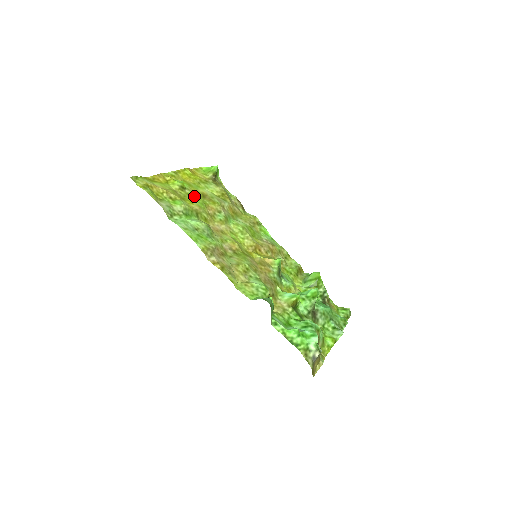
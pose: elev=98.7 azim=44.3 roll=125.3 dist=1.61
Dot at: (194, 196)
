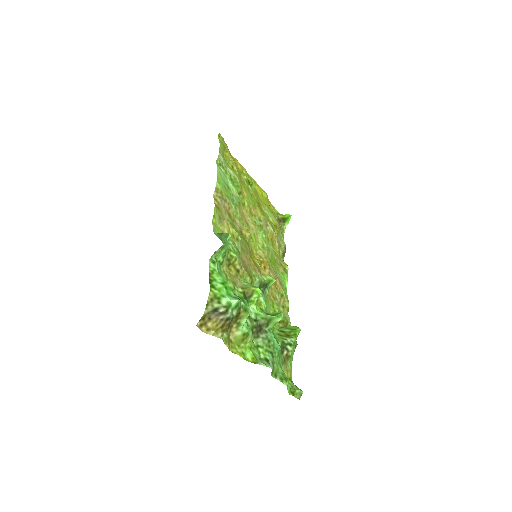
Dot at: (252, 194)
